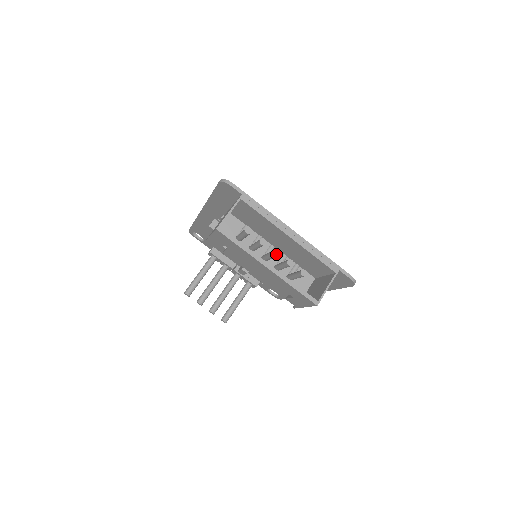
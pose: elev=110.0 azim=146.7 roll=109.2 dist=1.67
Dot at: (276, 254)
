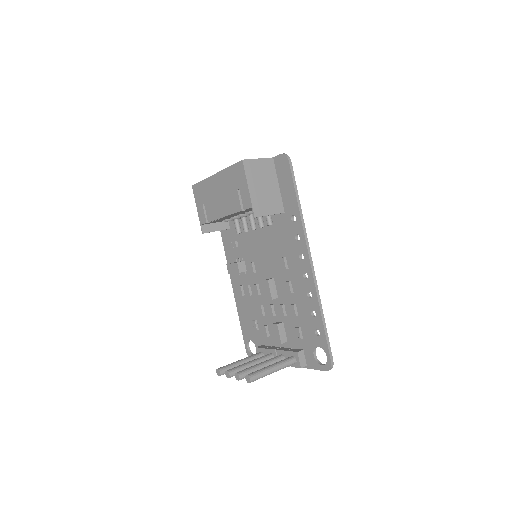
Dot at: occluded
